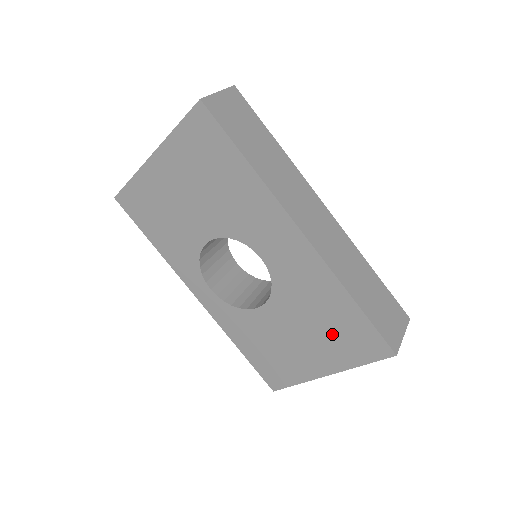
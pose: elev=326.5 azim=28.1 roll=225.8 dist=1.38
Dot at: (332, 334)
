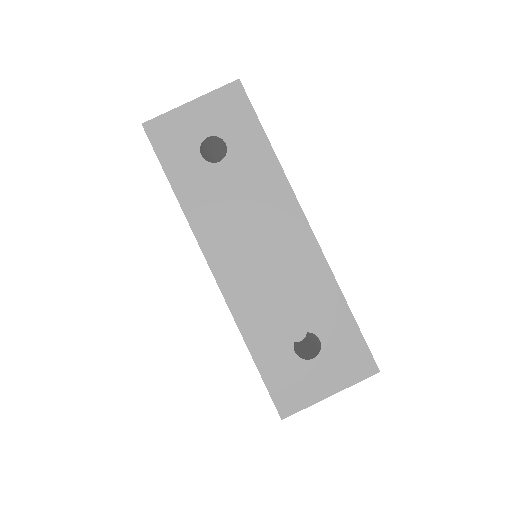
Dot at: occluded
